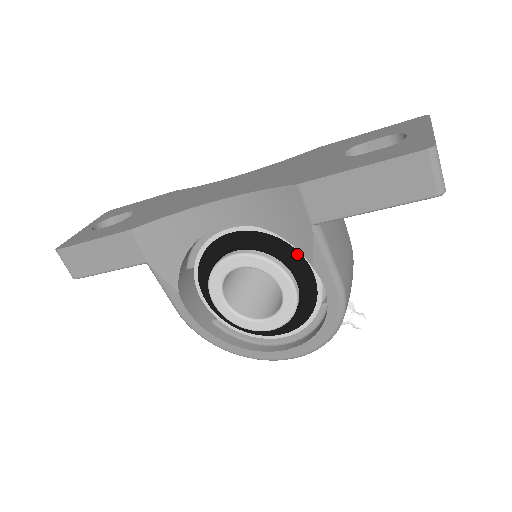
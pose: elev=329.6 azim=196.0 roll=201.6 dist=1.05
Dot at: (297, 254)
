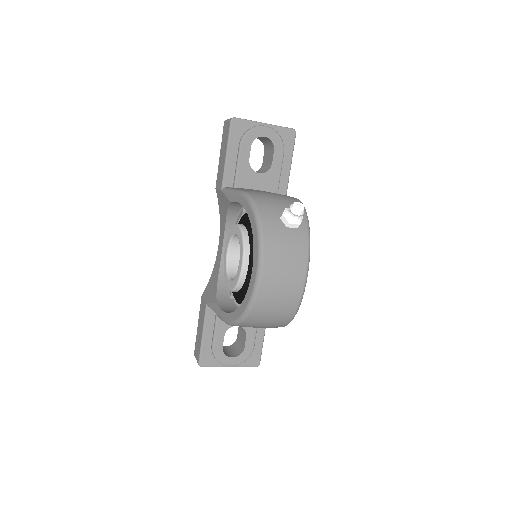
Dot at: (243, 217)
